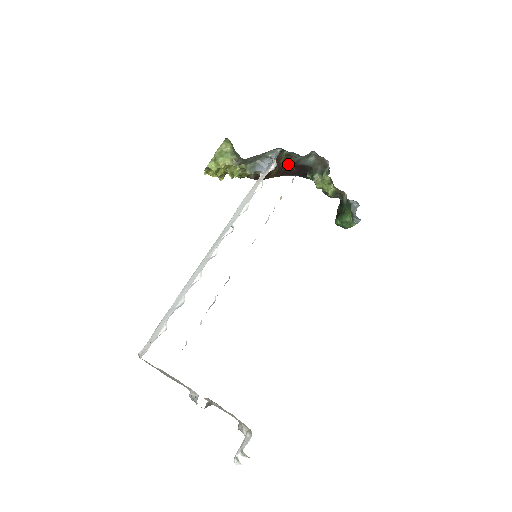
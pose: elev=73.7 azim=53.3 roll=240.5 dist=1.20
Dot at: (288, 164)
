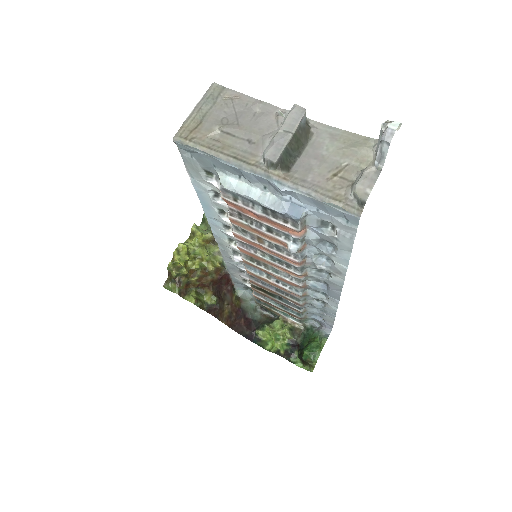
Dot at: (238, 308)
